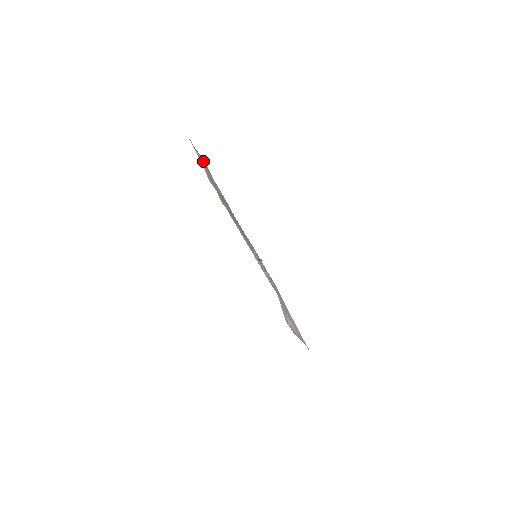
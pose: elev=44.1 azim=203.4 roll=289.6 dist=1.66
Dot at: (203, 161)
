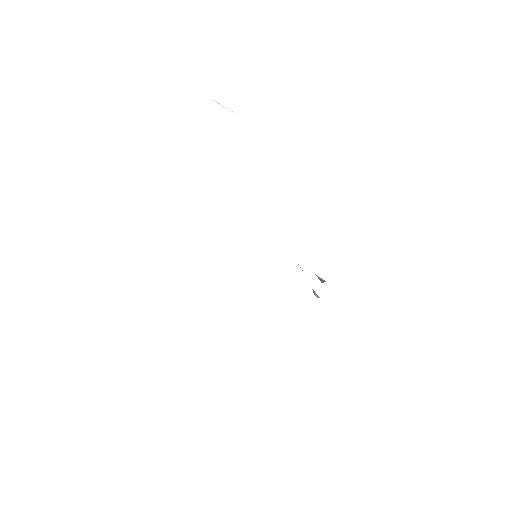
Dot at: occluded
